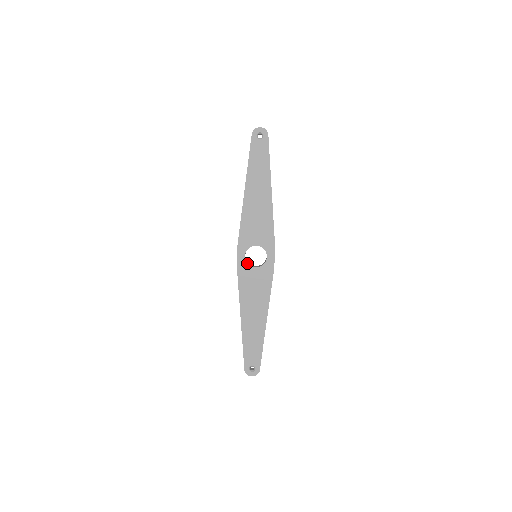
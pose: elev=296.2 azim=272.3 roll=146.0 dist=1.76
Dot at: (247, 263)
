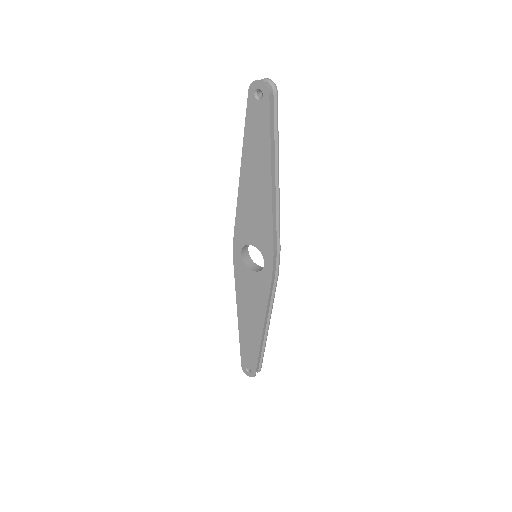
Dot at: (243, 262)
